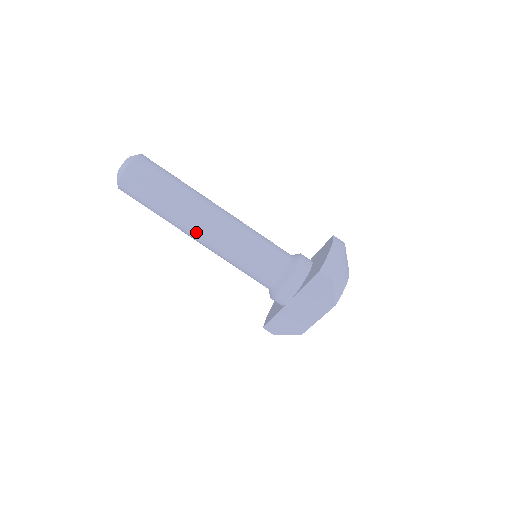
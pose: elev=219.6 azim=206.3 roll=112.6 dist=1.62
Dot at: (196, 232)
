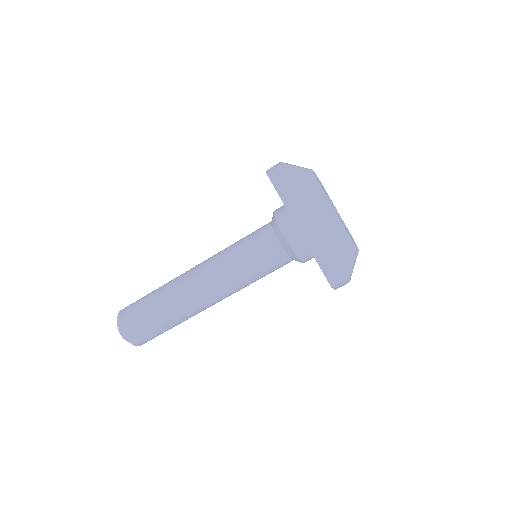
Dot at: (194, 289)
